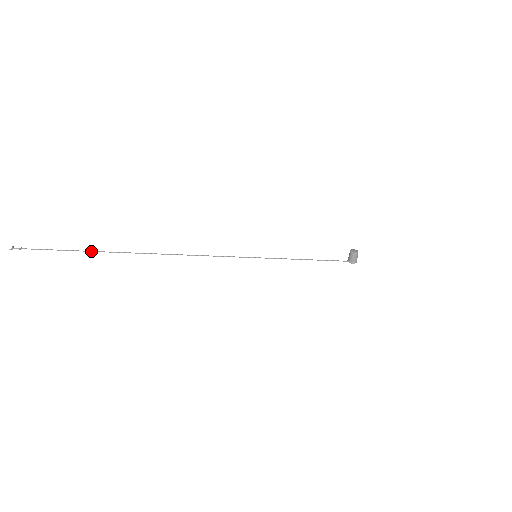
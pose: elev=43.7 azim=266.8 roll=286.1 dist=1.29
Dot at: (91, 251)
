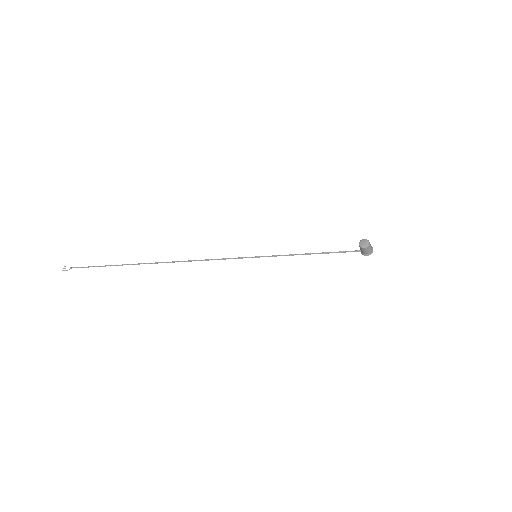
Dot at: (116, 265)
